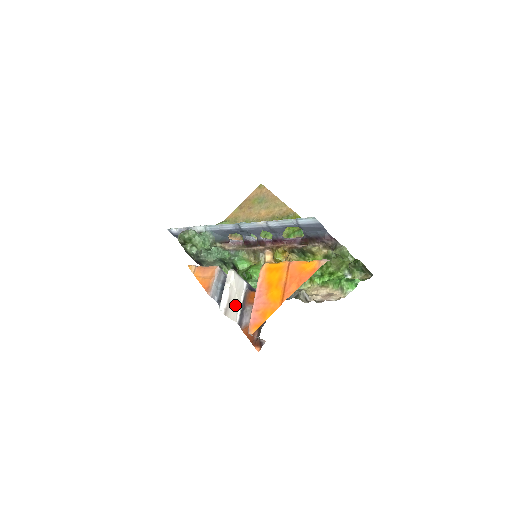
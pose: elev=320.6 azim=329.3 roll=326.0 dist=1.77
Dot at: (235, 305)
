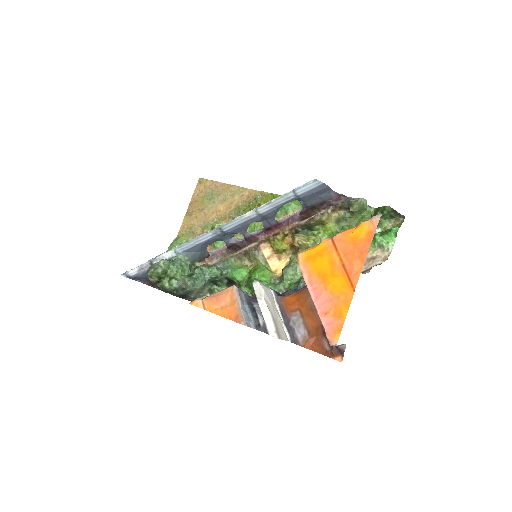
Dot at: (279, 322)
